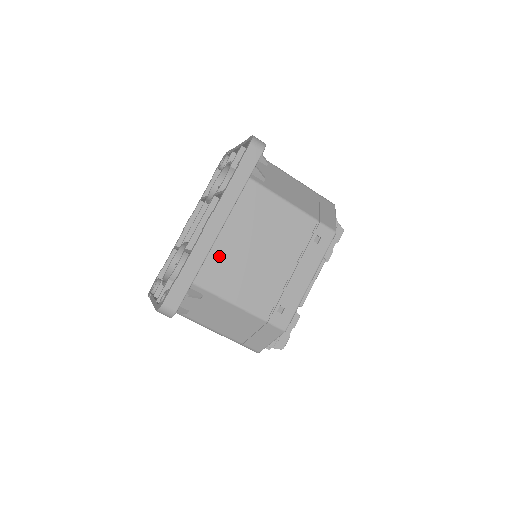
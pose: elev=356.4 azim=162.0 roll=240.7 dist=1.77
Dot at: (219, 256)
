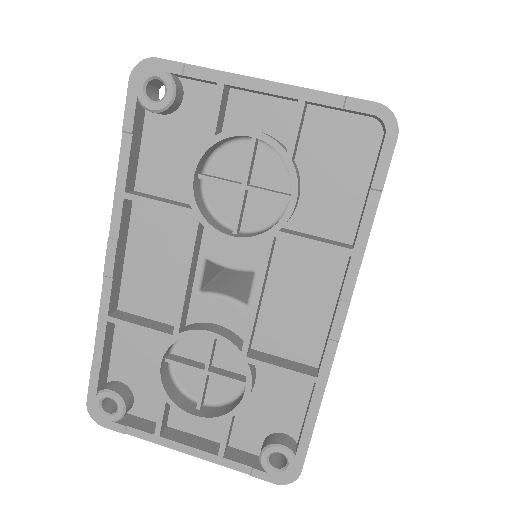
Dot at: occluded
